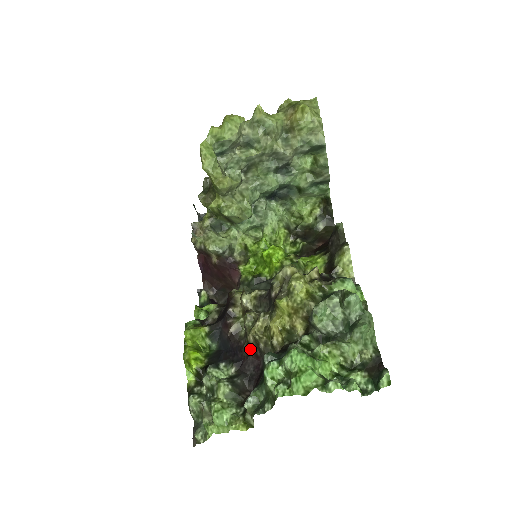
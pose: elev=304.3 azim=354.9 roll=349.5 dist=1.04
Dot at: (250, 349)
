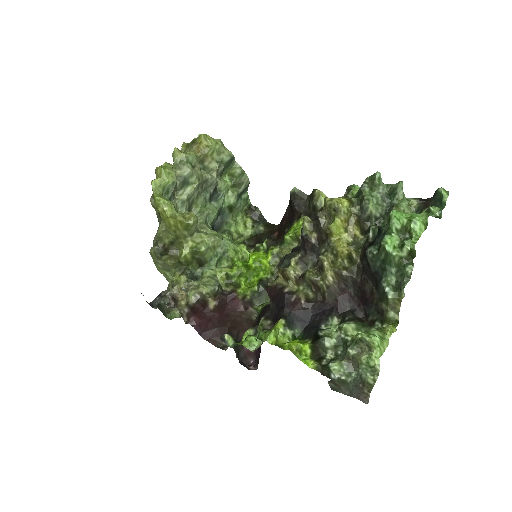
Dot at: (334, 290)
